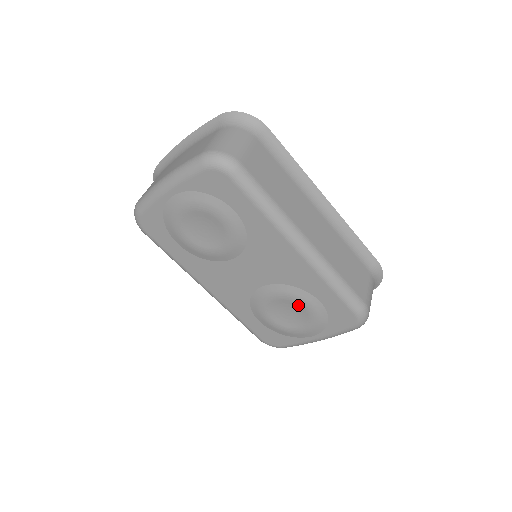
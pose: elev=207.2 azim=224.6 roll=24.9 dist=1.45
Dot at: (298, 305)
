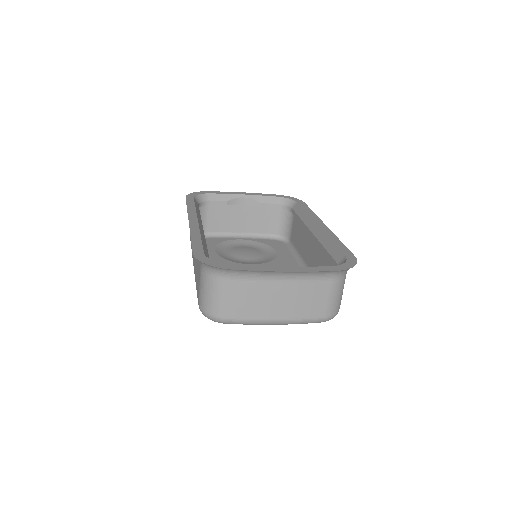
Dot at: occluded
